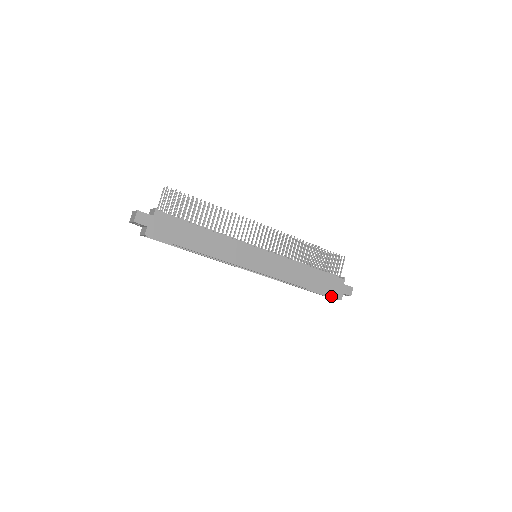
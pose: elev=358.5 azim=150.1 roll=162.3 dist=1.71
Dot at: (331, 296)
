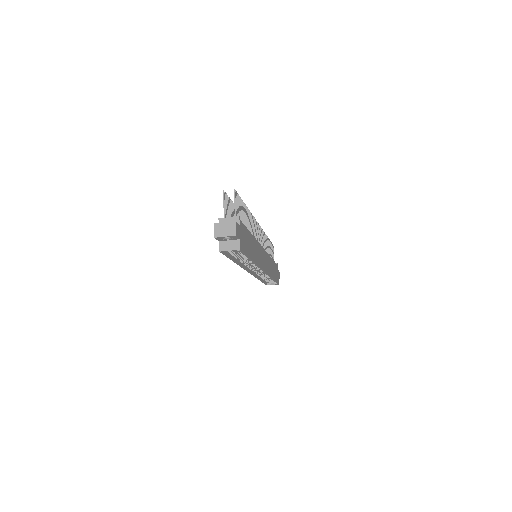
Dot at: (277, 282)
